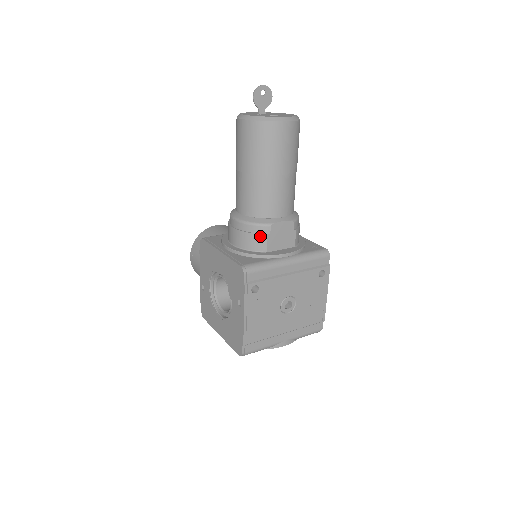
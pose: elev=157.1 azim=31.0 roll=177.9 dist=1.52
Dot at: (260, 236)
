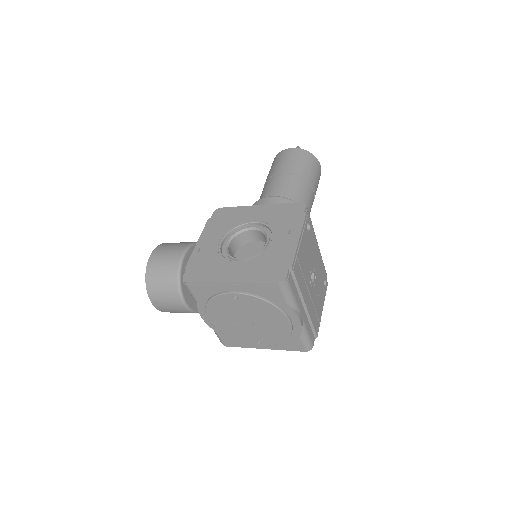
Dot at: occluded
